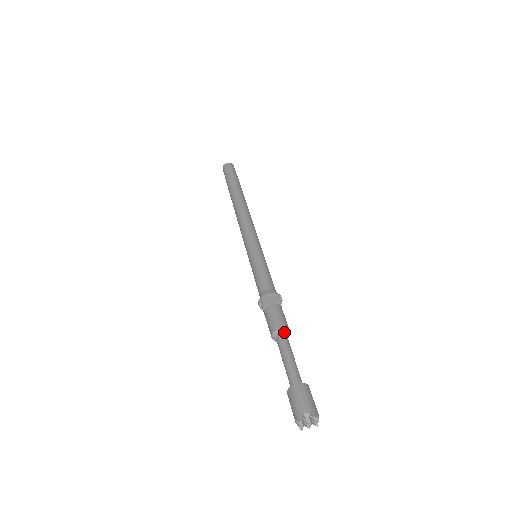
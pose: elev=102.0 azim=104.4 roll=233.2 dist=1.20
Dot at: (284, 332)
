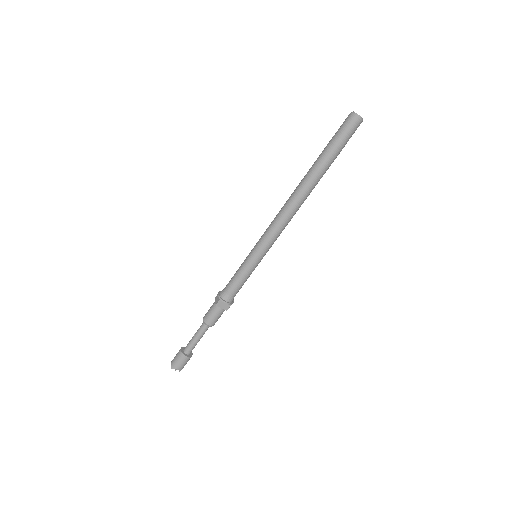
Dot at: (210, 326)
